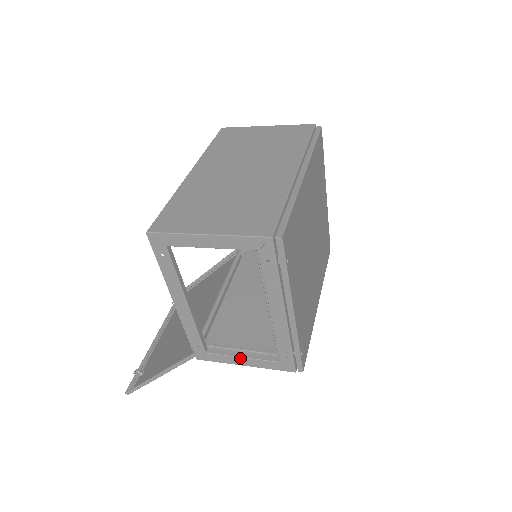
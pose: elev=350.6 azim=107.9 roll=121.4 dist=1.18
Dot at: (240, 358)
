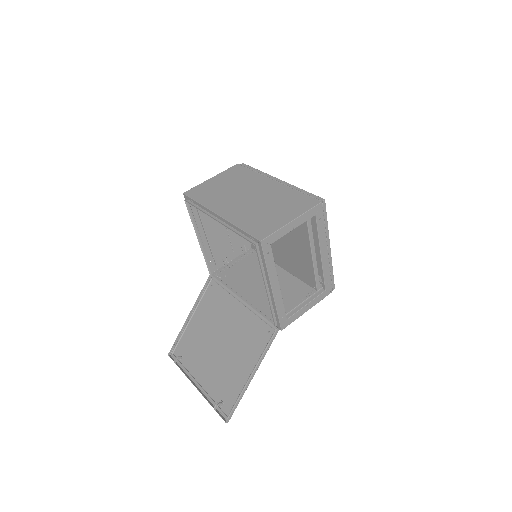
Dot at: occluded
